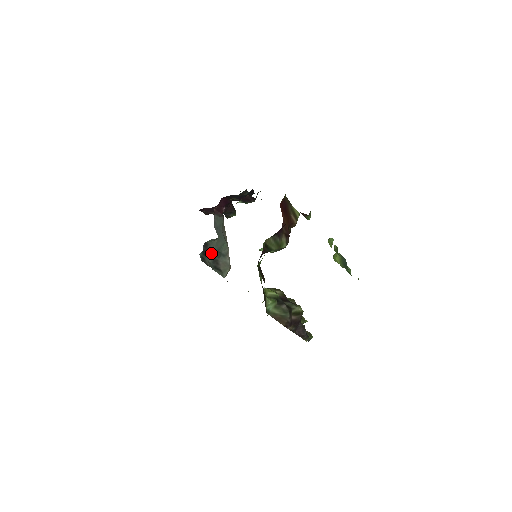
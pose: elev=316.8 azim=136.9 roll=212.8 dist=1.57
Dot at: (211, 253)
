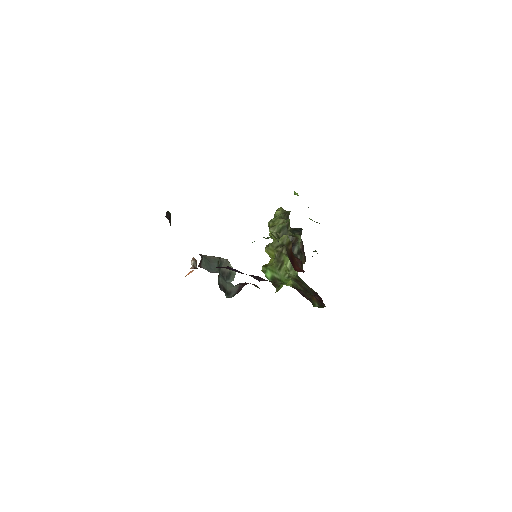
Dot at: (222, 281)
